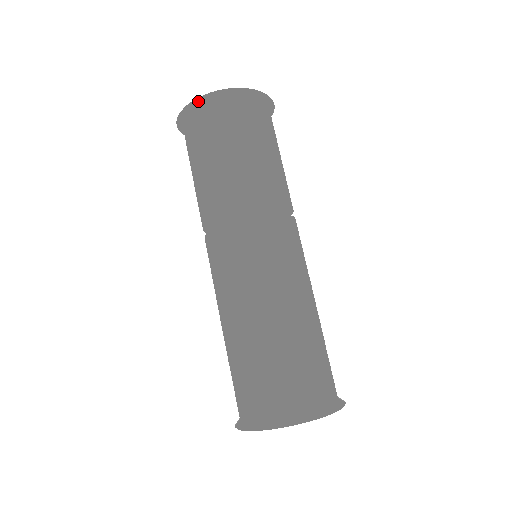
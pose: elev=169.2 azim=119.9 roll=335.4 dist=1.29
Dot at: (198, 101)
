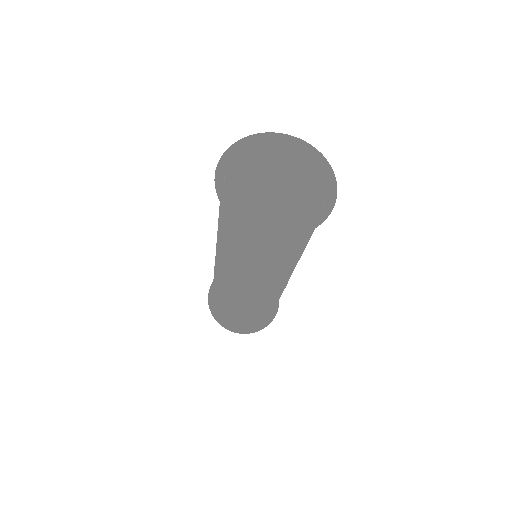
Dot at: (233, 217)
